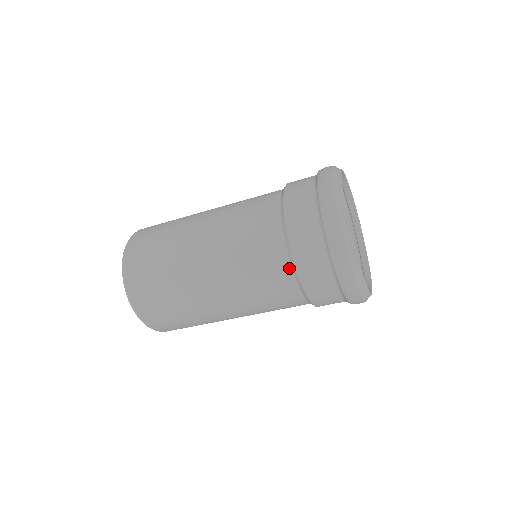
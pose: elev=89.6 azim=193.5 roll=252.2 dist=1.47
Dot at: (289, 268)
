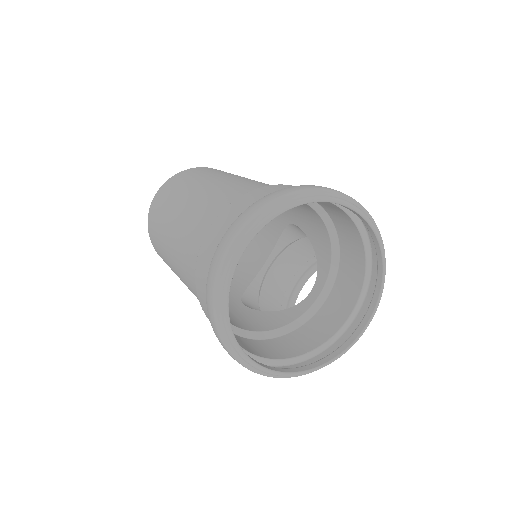
Dot at: occluded
